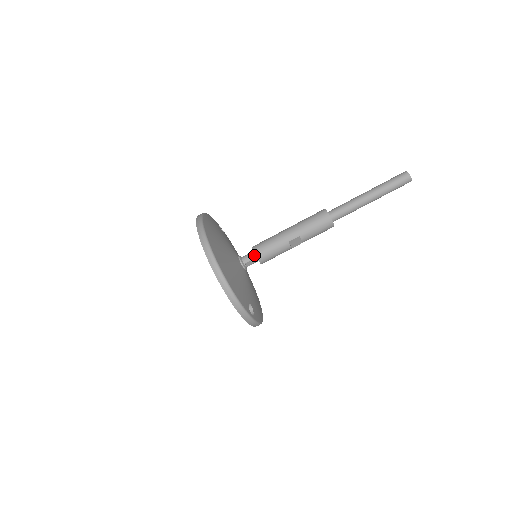
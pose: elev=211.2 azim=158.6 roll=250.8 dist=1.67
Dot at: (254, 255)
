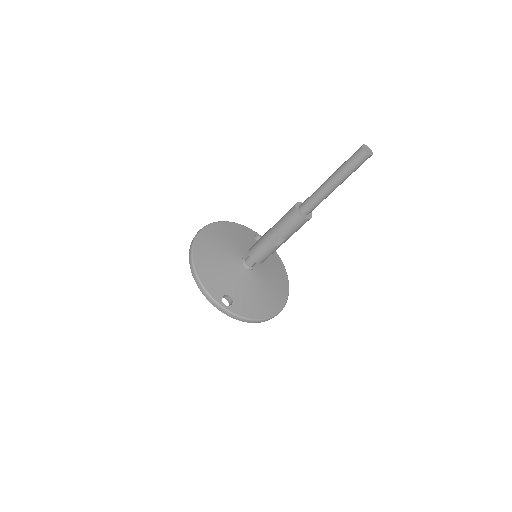
Dot at: occluded
